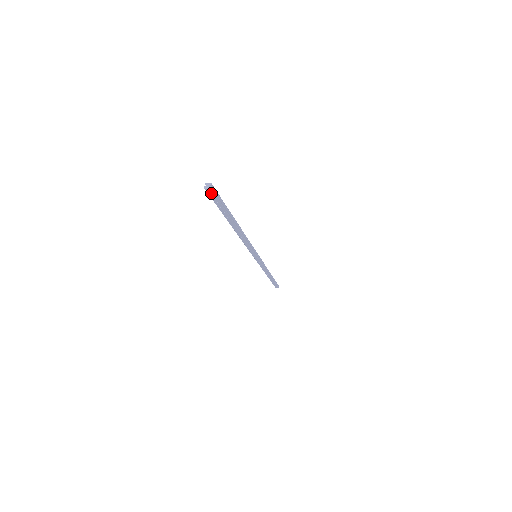
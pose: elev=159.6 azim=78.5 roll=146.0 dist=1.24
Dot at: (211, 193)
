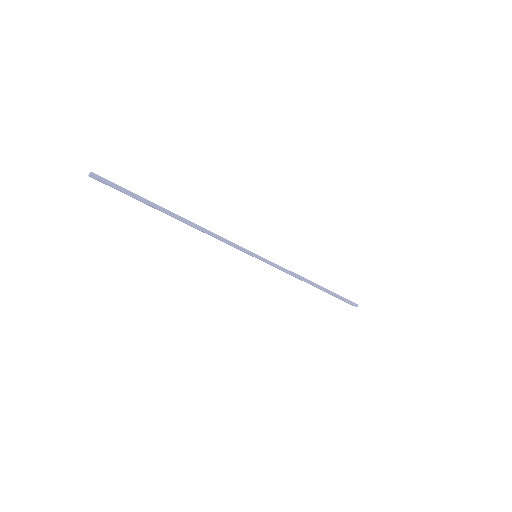
Dot at: (98, 180)
